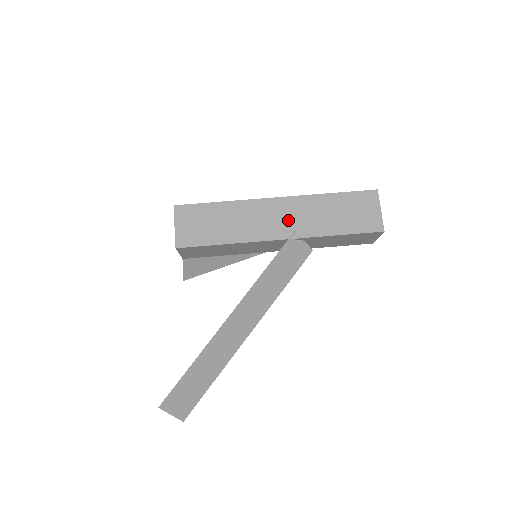
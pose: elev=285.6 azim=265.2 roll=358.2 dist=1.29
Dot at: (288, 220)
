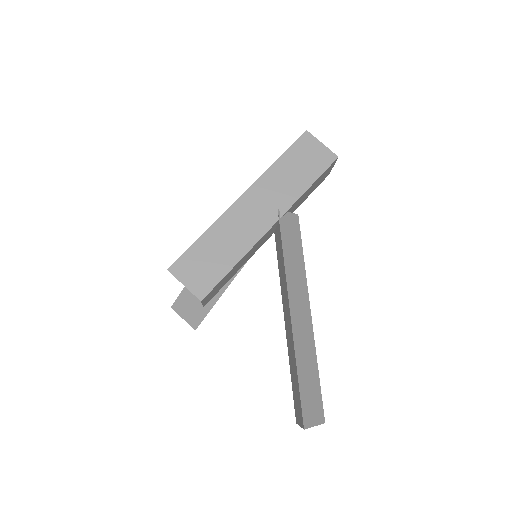
Dot at: (265, 206)
